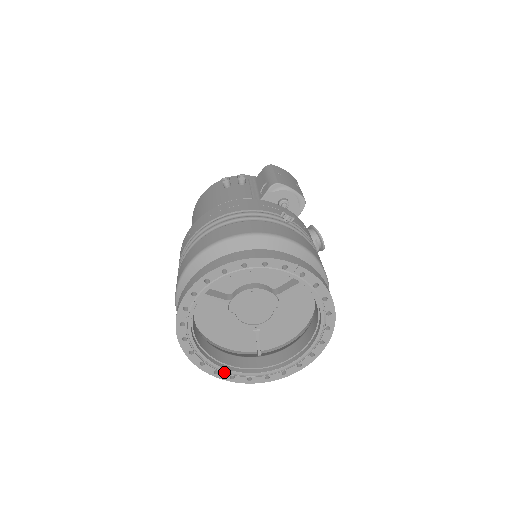
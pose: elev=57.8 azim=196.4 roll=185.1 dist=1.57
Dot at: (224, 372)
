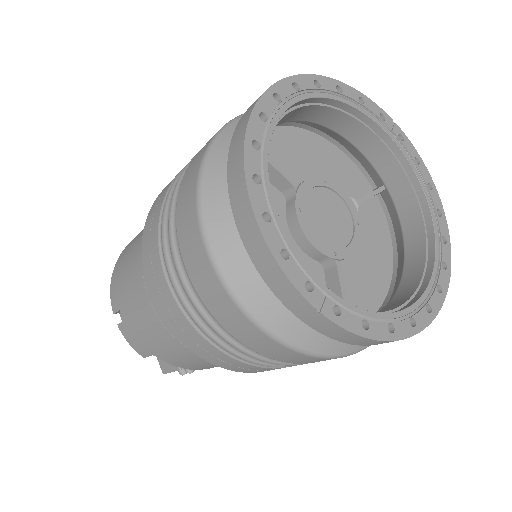
Dot at: (321, 294)
